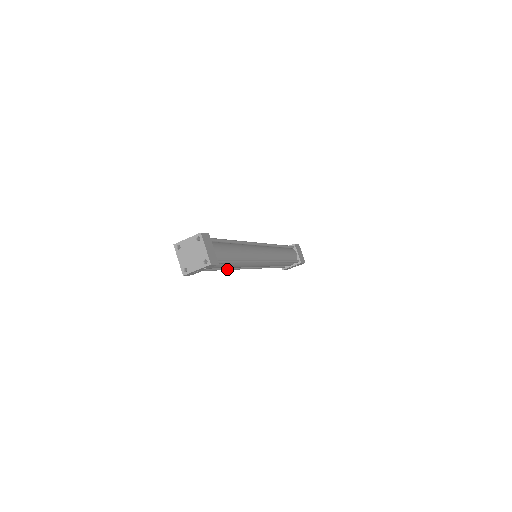
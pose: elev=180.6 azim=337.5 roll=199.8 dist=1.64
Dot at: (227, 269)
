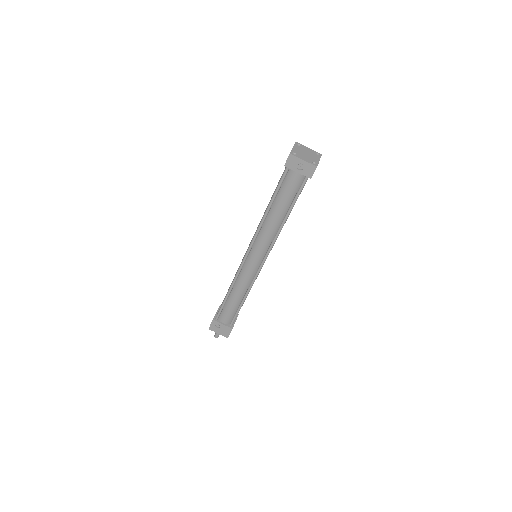
Dot at: occluded
